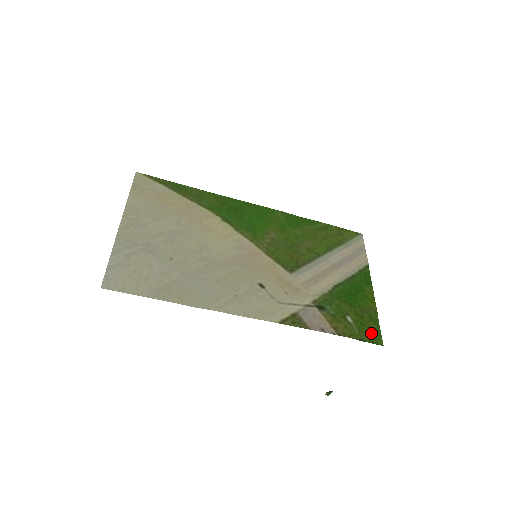
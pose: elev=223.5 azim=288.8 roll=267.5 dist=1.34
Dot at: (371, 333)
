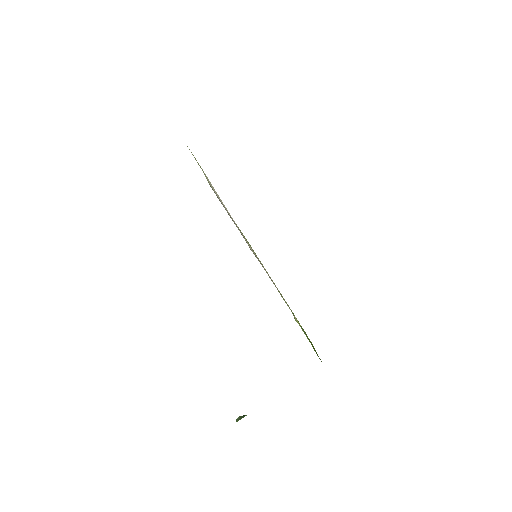
Dot at: (316, 353)
